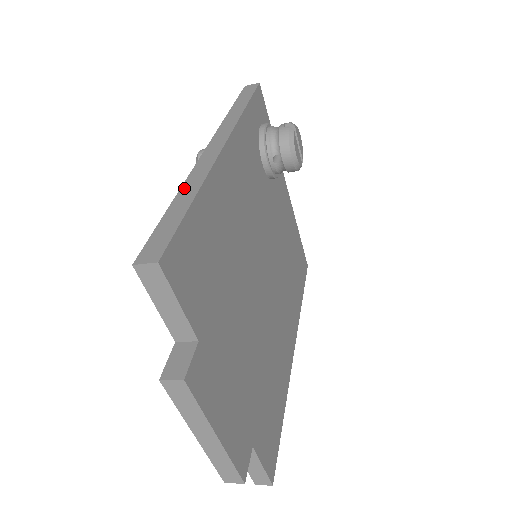
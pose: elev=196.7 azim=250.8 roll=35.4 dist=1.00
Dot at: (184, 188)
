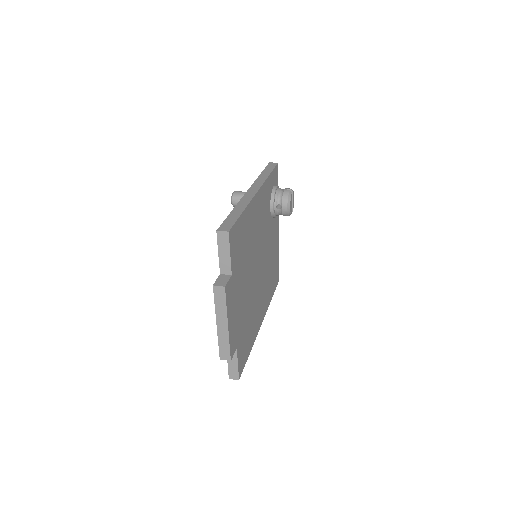
Dot at: (237, 206)
